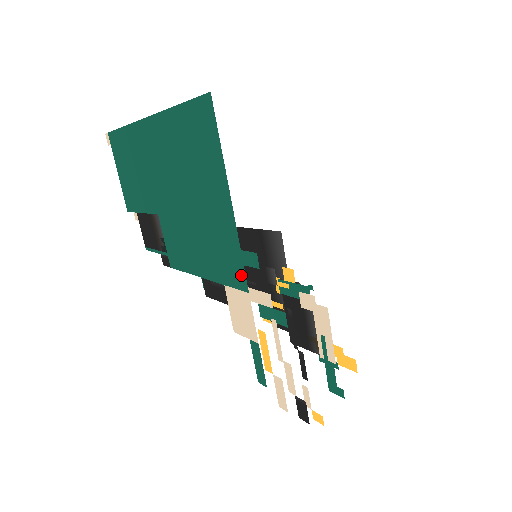
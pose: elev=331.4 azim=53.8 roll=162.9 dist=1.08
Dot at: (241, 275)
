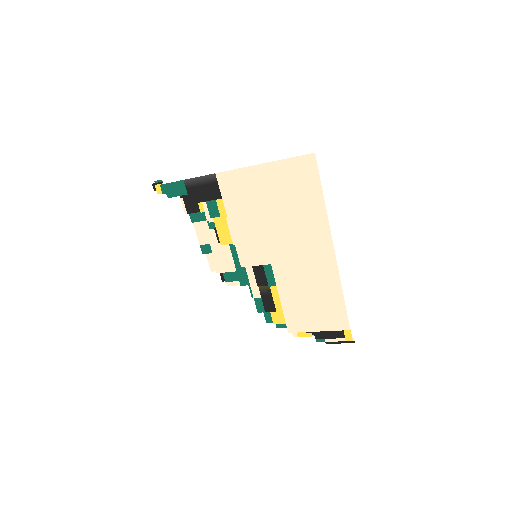
Dot at: occluded
